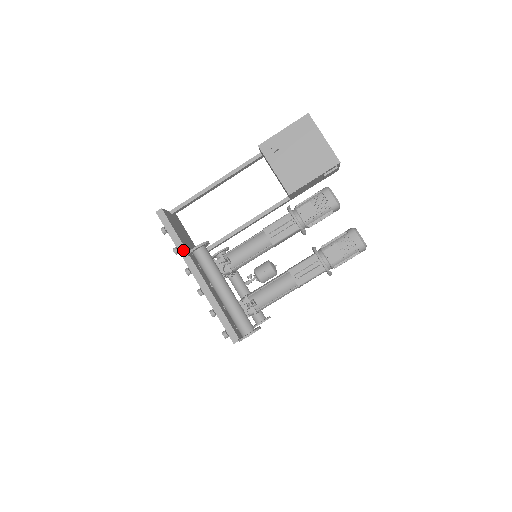
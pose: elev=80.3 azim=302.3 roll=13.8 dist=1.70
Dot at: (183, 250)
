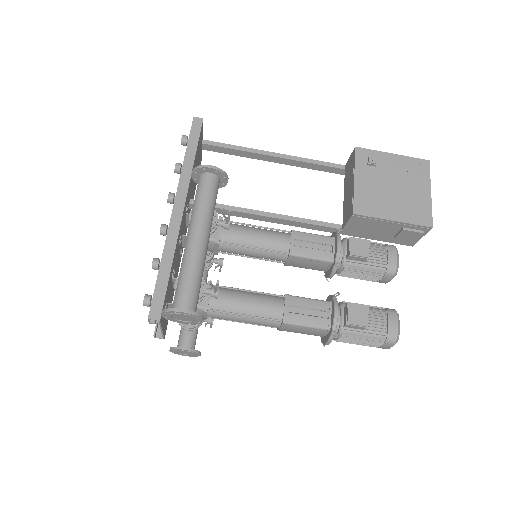
Dot at: (188, 172)
